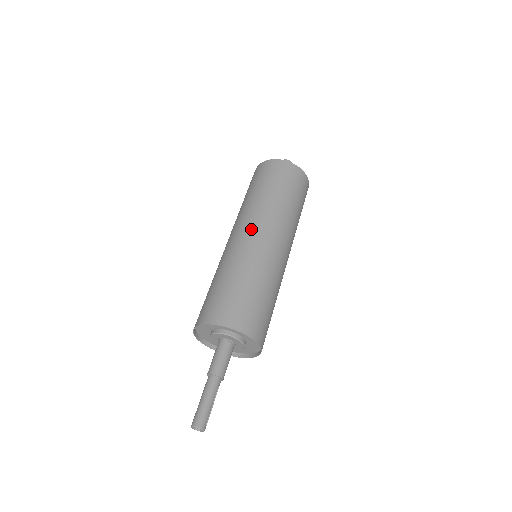
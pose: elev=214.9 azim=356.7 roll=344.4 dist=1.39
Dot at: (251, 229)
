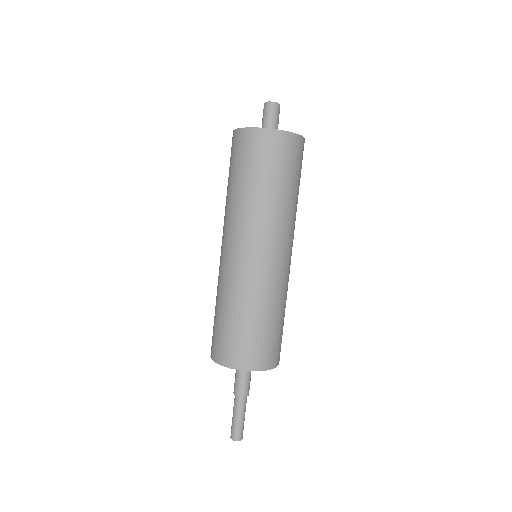
Dot at: (283, 251)
